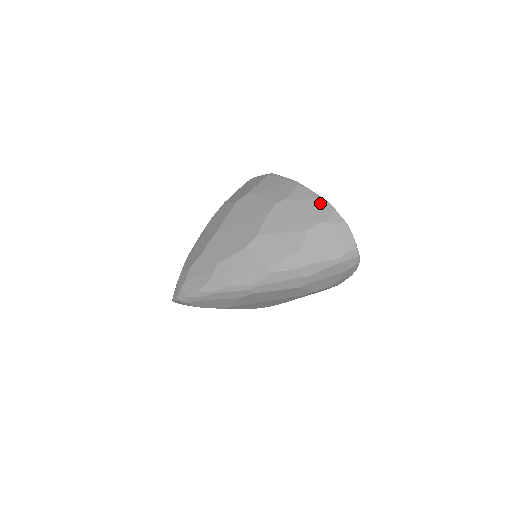
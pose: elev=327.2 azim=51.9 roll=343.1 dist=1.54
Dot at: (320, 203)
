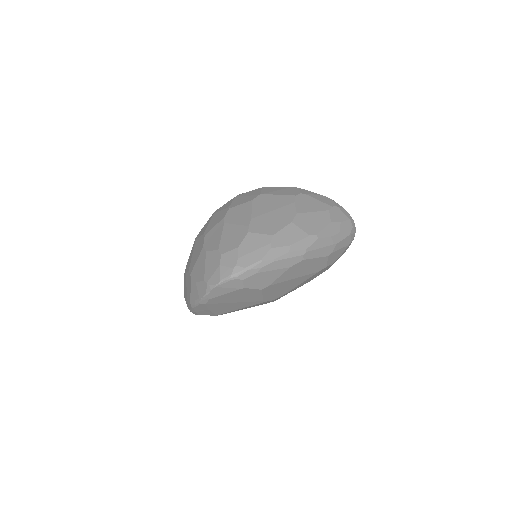
Dot at: (323, 197)
